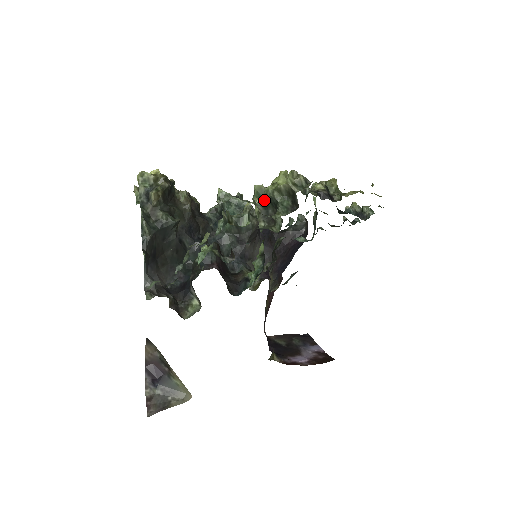
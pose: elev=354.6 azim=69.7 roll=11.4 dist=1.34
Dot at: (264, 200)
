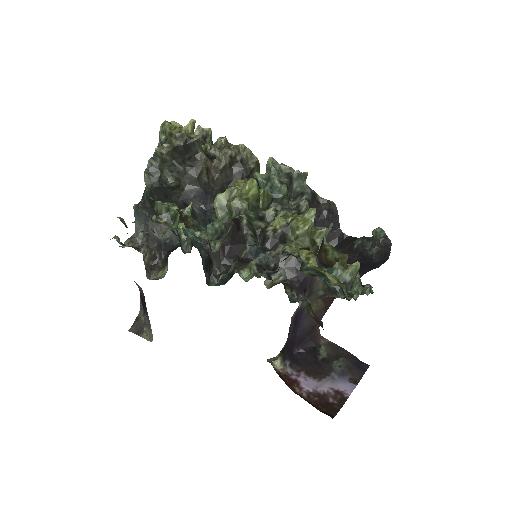
Dot at: occluded
